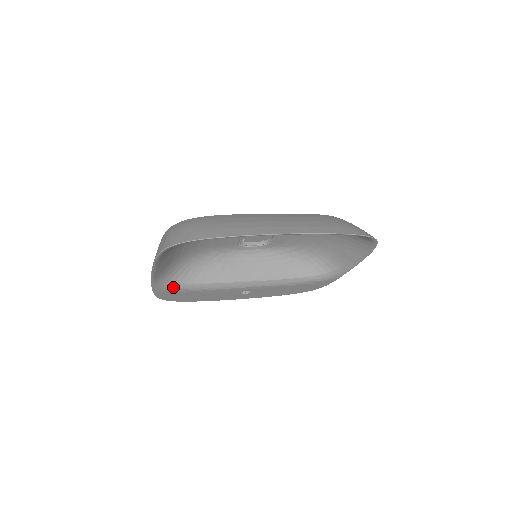
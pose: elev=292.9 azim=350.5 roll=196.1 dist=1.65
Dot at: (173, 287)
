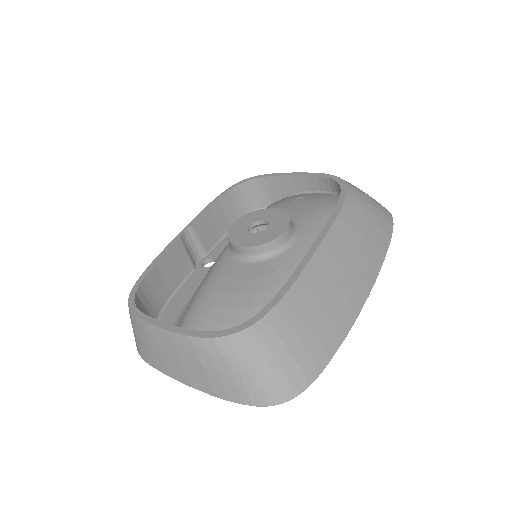
Dot at: occluded
